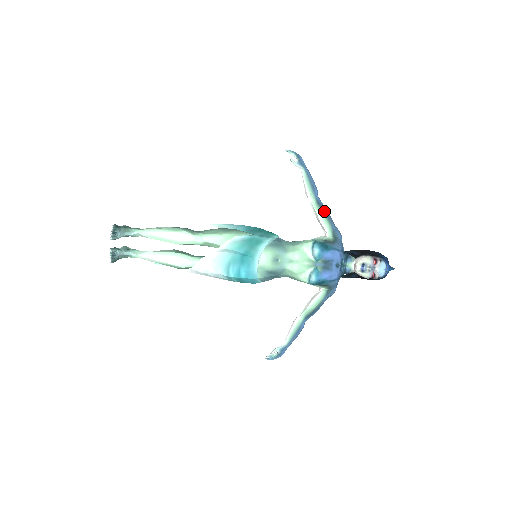
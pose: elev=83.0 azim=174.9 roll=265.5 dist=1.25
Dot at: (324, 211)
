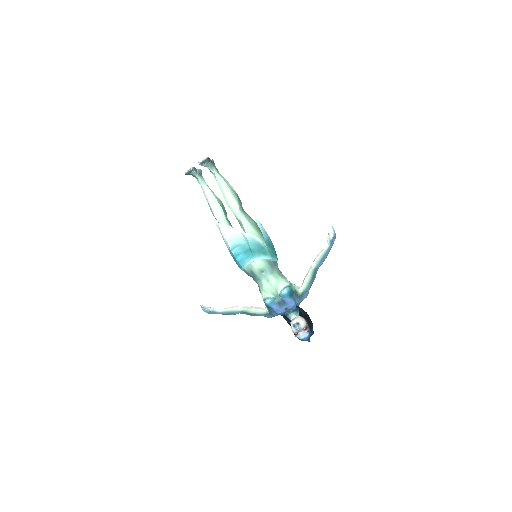
Dot at: (313, 277)
